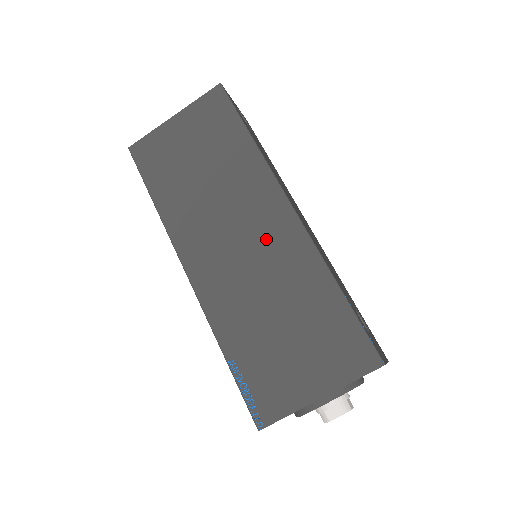
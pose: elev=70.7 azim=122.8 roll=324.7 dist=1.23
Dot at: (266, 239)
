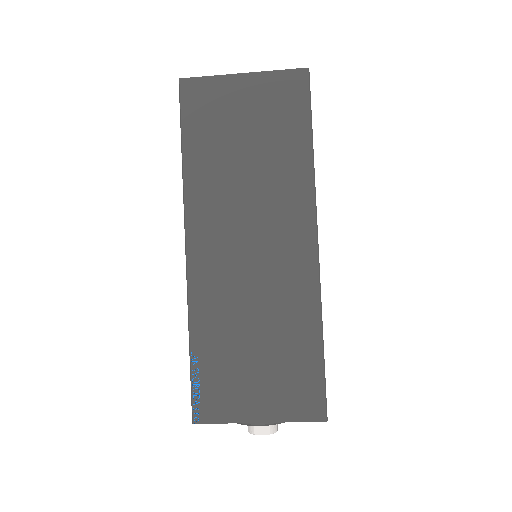
Dot at: (279, 259)
